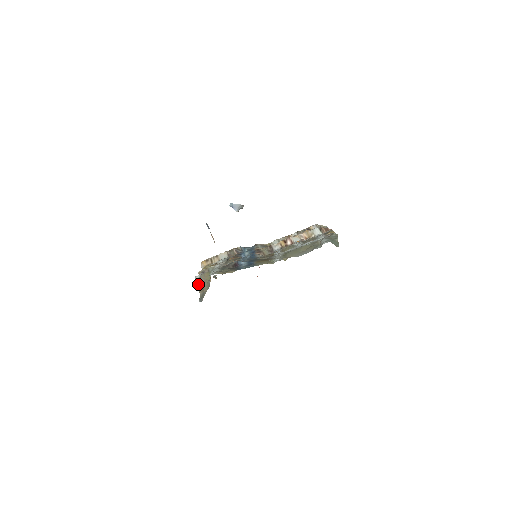
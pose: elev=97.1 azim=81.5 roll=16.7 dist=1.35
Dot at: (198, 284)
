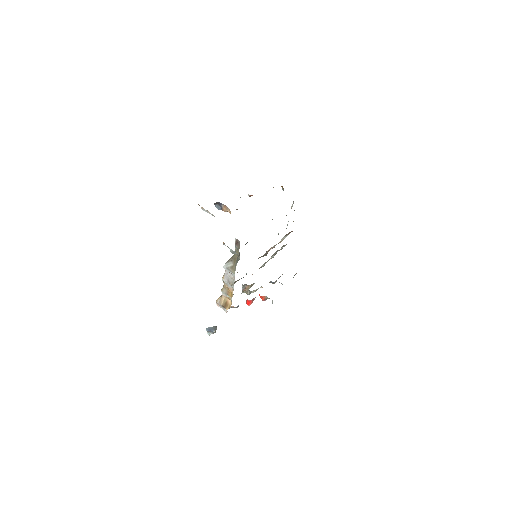
Dot at: (228, 265)
